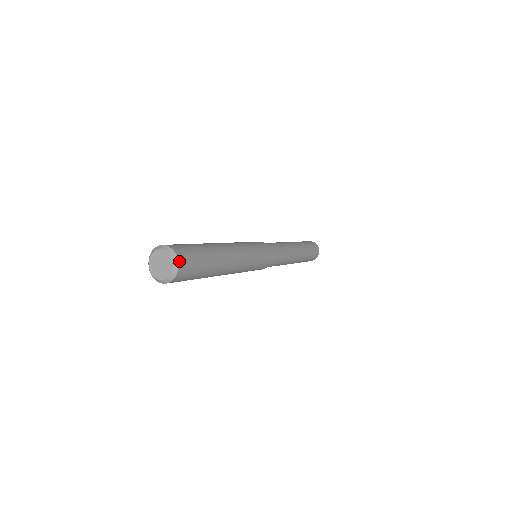
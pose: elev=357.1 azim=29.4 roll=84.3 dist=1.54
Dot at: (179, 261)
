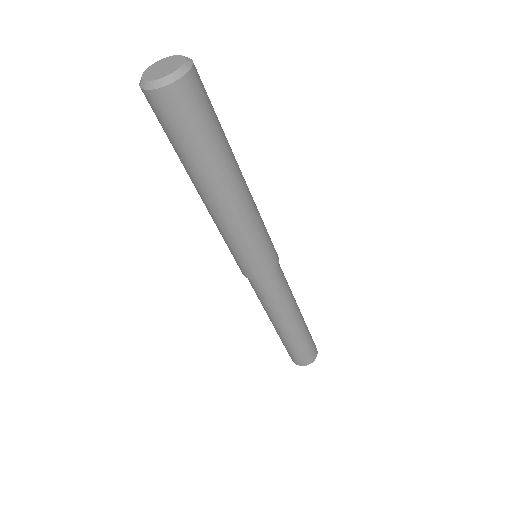
Dot at: (192, 71)
